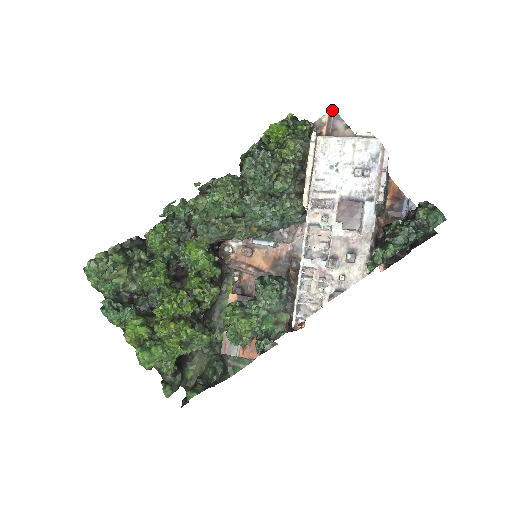
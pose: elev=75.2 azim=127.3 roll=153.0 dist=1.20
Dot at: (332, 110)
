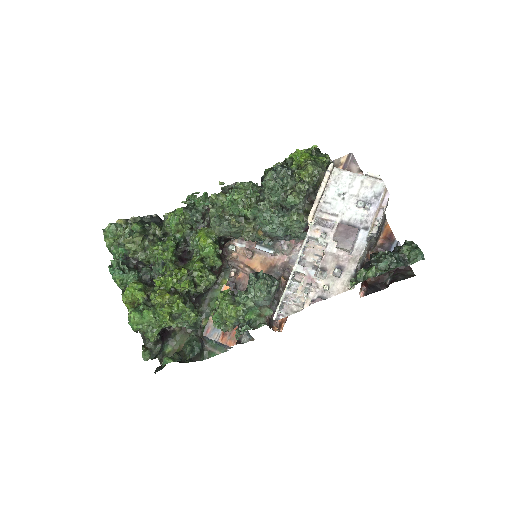
Dot at: (351, 154)
